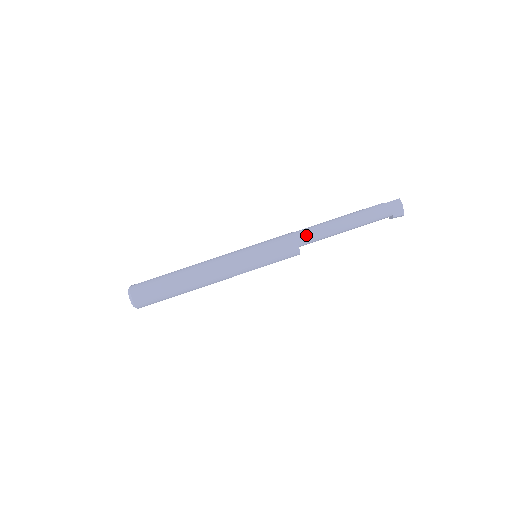
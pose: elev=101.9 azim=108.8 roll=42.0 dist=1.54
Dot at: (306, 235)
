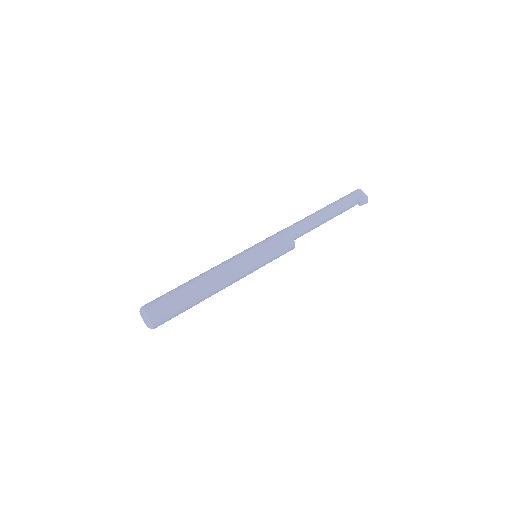
Dot at: (292, 226)
